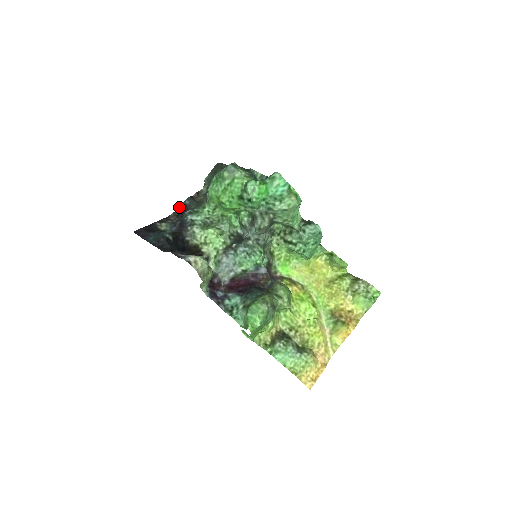
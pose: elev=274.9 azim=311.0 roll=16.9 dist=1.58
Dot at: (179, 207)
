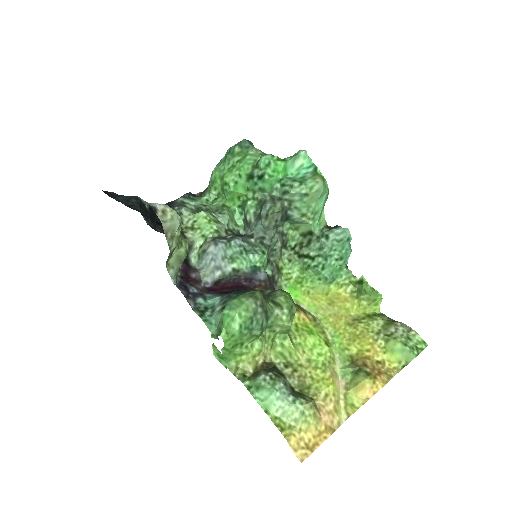
Dot at: occluded
